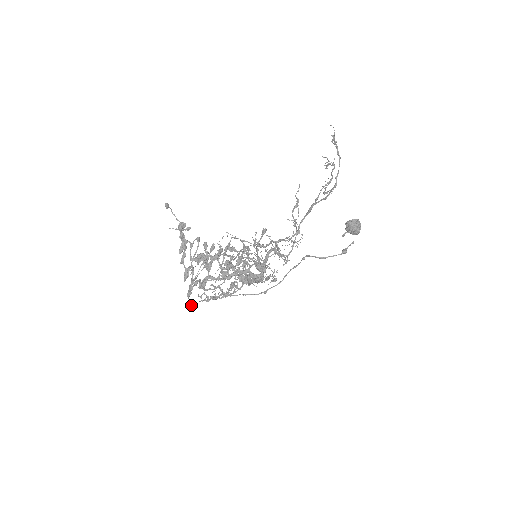
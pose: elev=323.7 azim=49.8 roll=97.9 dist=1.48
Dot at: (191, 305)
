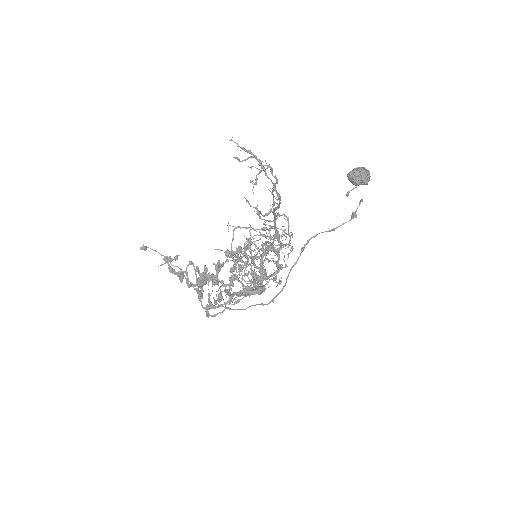
Dot at: occluded
